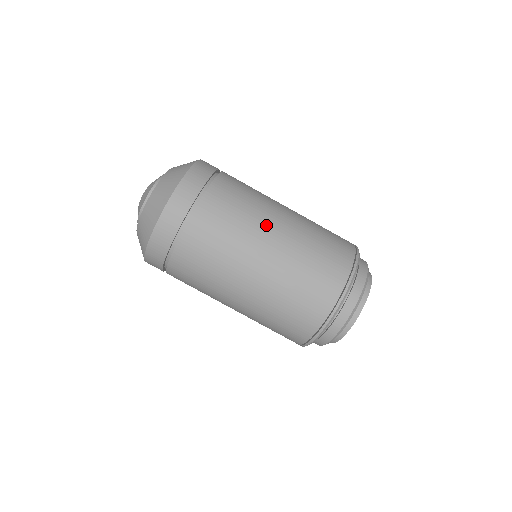
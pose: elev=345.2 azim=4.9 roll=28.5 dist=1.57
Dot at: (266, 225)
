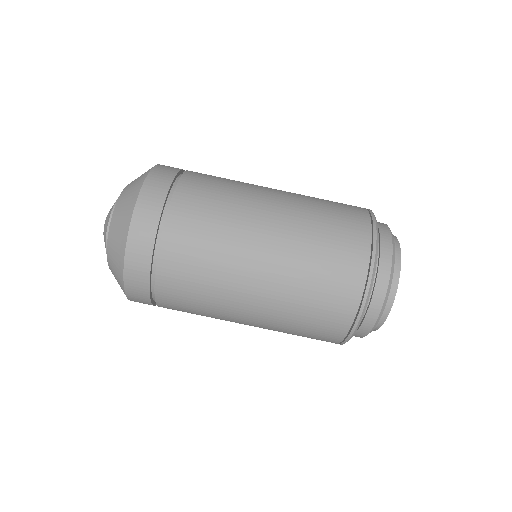
Dot at: (246, 255)
